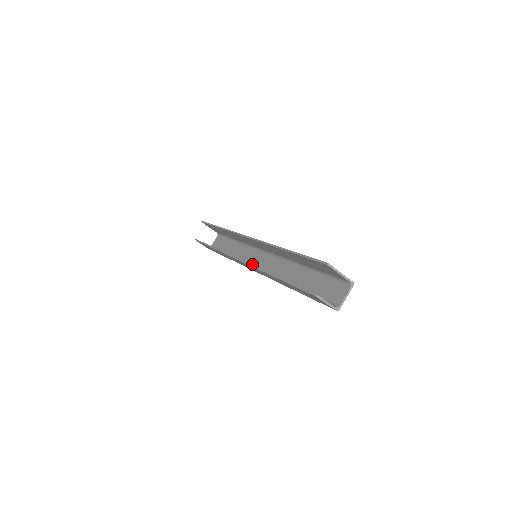
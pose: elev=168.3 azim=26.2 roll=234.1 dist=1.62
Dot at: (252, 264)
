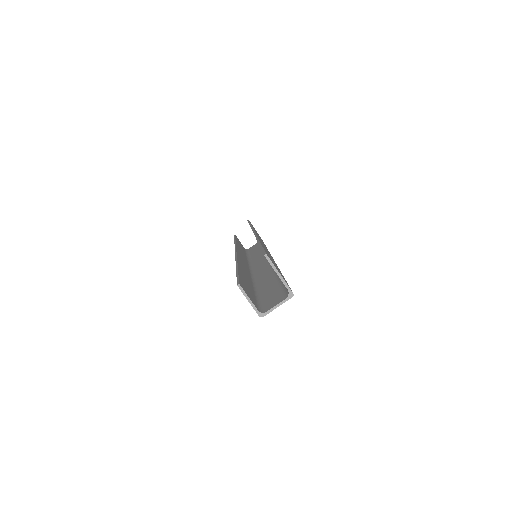
Dot at: (254, 266)
